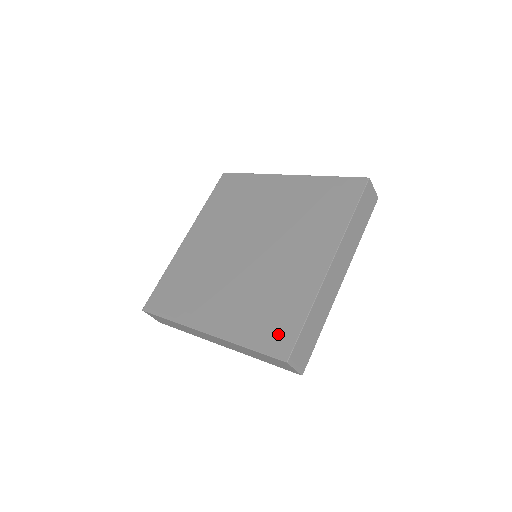
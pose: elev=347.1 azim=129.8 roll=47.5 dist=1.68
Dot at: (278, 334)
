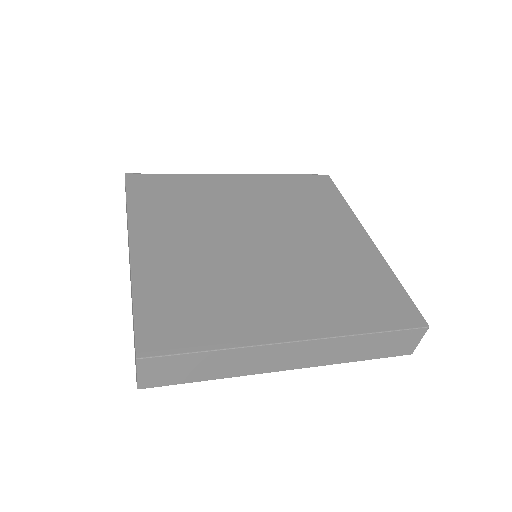
Dot at: (392, 307)
